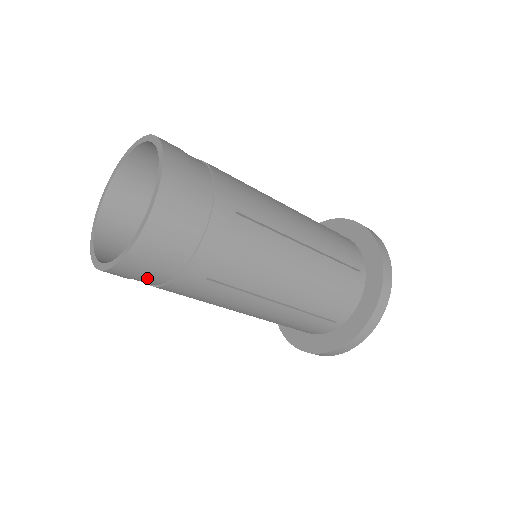
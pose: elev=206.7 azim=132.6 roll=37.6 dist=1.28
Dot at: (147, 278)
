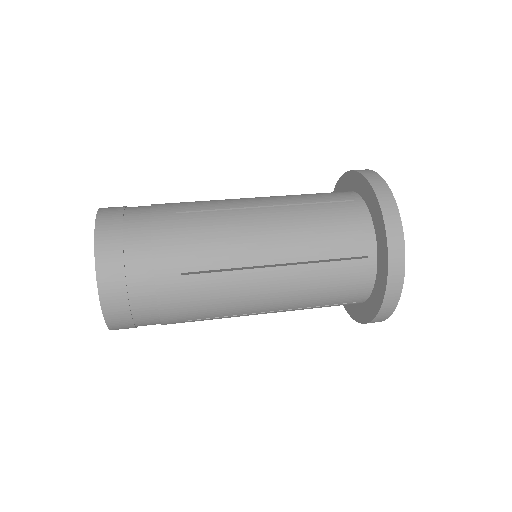
Dot at: occluded
